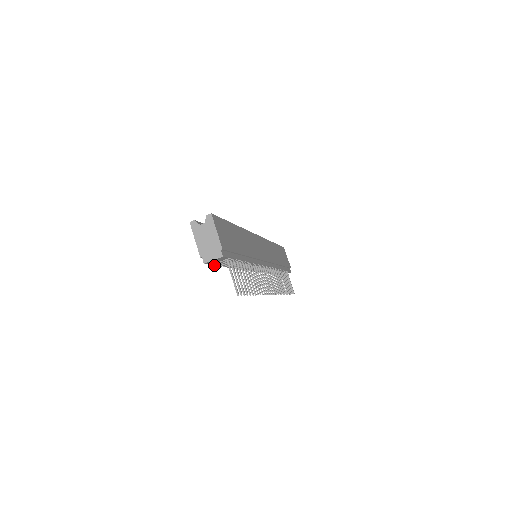
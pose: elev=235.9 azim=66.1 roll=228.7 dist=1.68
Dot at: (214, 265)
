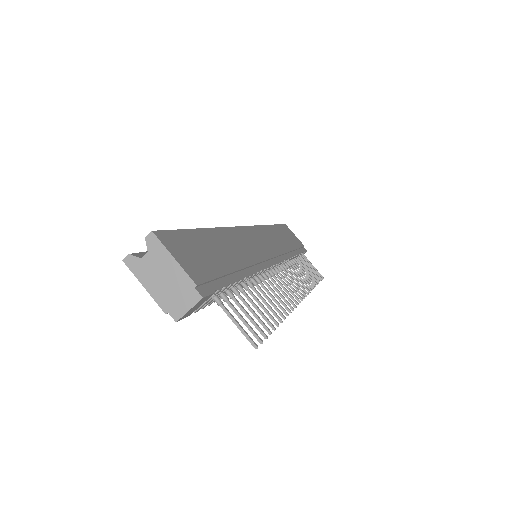
Dot at: (196, 311)
